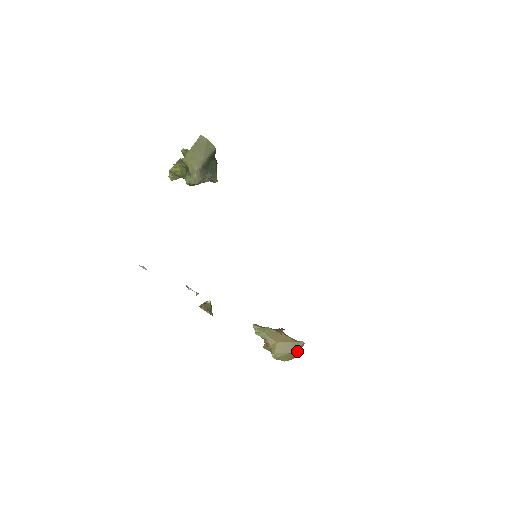
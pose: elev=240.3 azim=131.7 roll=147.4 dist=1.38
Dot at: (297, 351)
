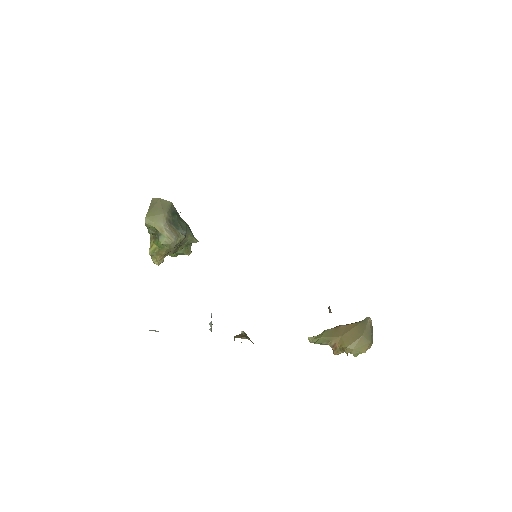
Dot at: (369, 331)
